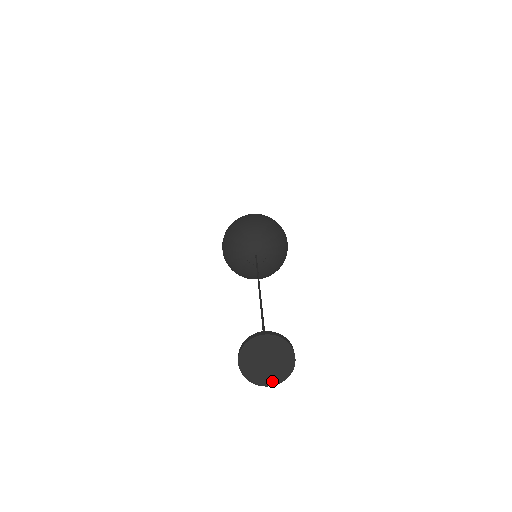
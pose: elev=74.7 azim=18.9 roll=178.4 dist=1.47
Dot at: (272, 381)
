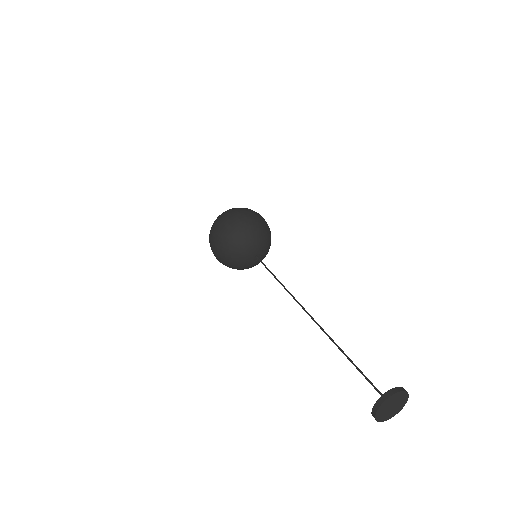
Dot at: (394, 415)
